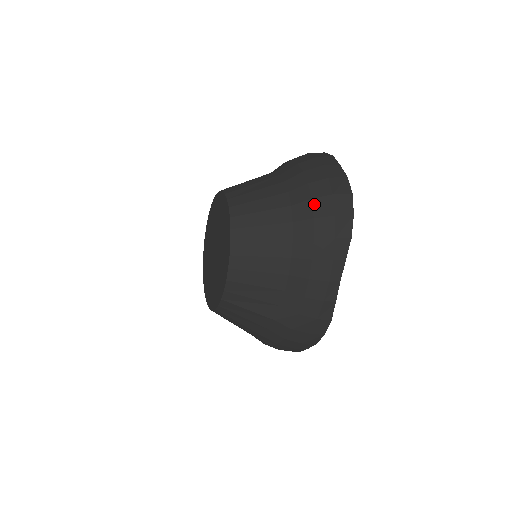
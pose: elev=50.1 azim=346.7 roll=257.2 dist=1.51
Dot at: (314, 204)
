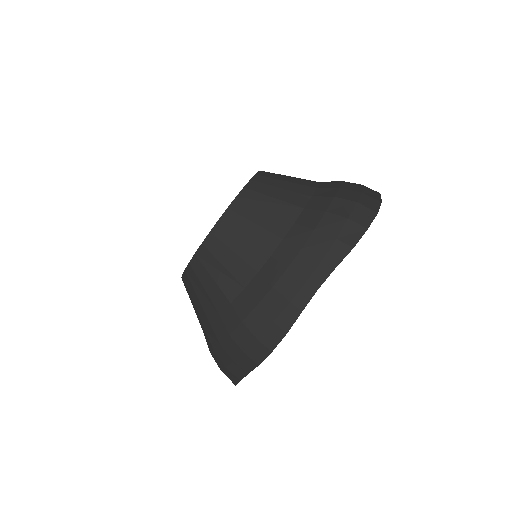
Dot at: (334, 201)
